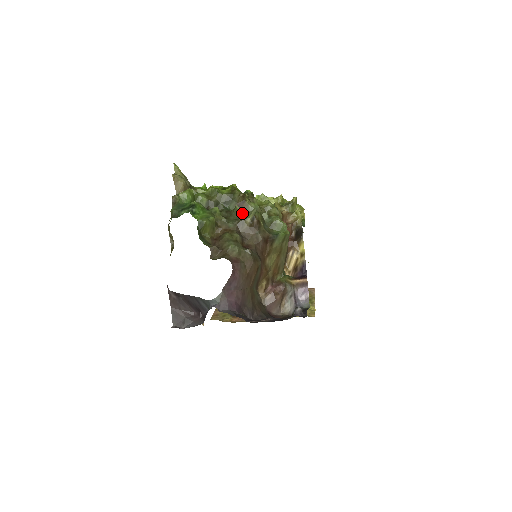
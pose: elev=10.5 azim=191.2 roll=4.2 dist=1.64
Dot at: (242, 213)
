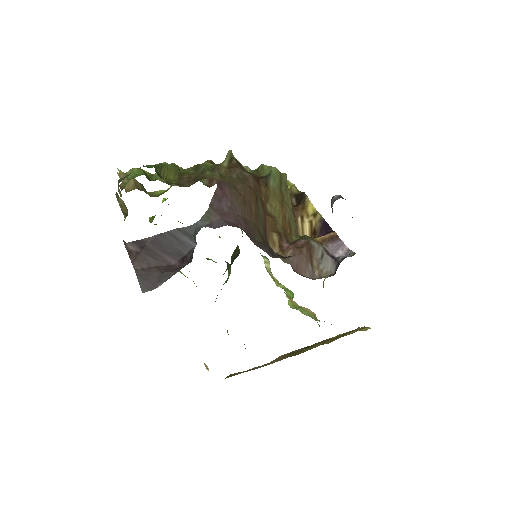
Dot at: (214, 165)
